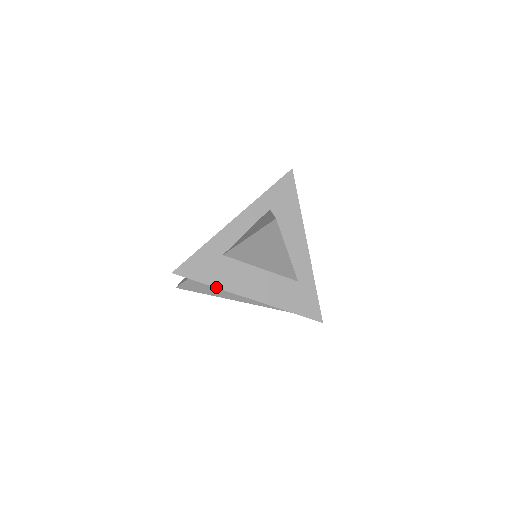
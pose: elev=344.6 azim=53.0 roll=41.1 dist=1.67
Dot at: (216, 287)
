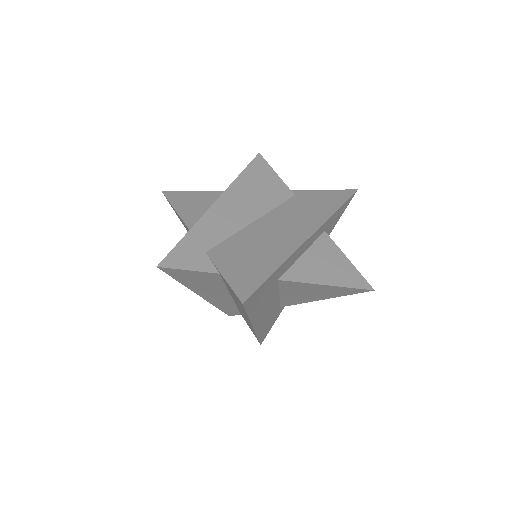
Dot at: (250, 319)
